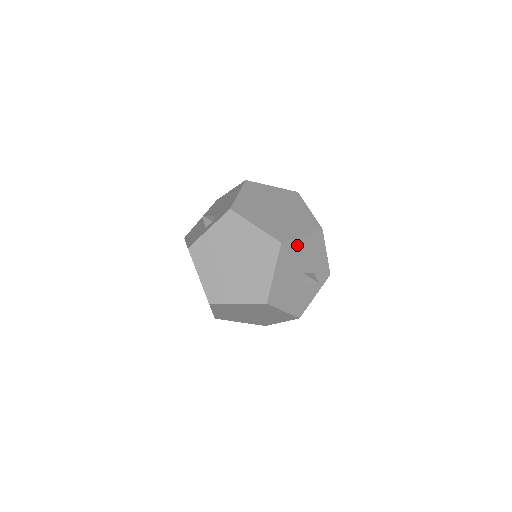
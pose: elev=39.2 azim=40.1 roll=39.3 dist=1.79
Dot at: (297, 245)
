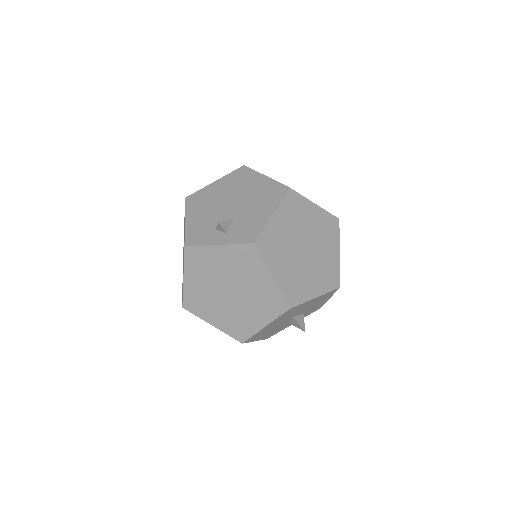
Dot at: (305, 304)
